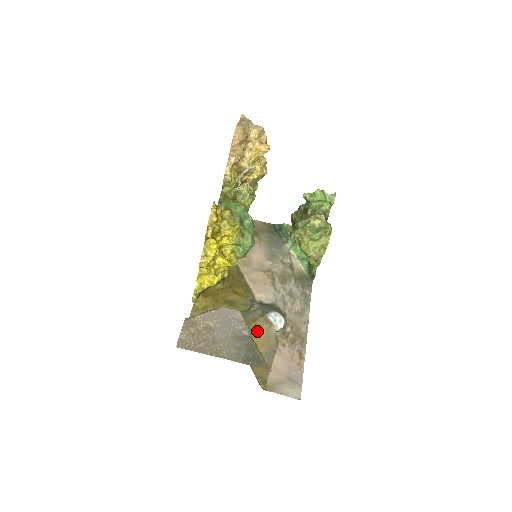
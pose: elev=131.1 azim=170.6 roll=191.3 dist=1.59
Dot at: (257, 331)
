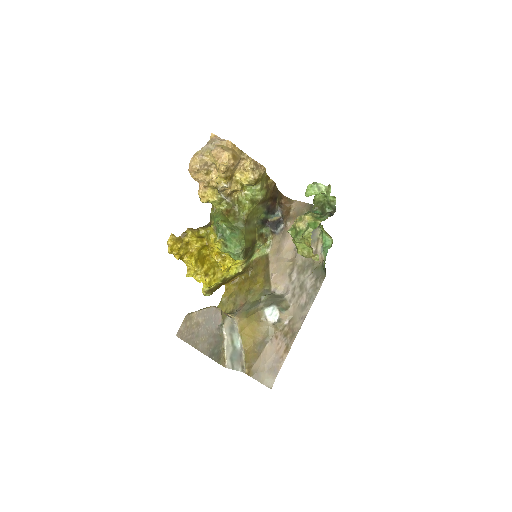
Dot at: (252, 323)
